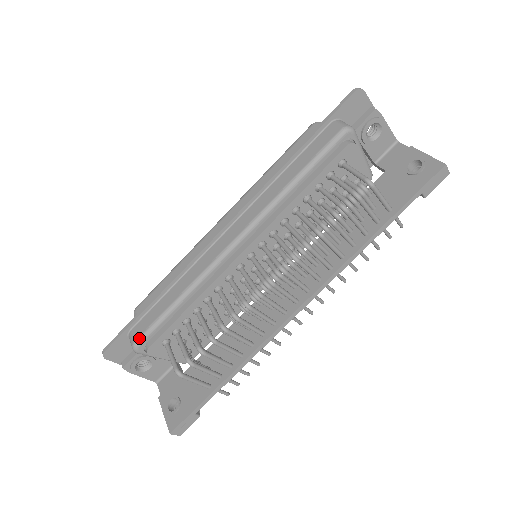
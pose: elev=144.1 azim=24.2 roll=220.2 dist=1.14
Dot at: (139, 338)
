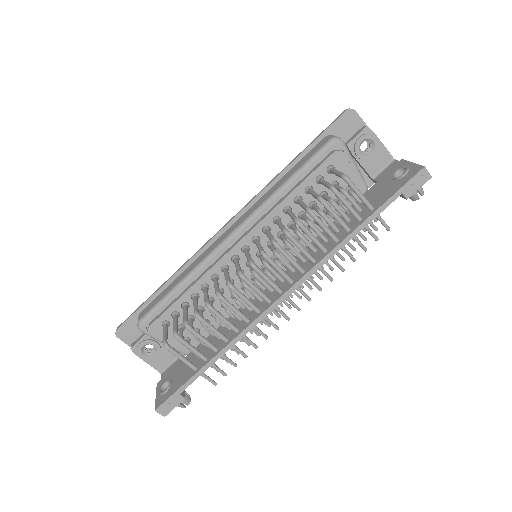
Dot at: (143, 316)
